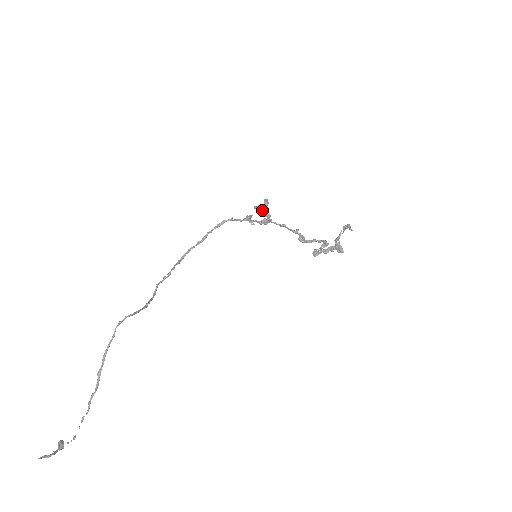
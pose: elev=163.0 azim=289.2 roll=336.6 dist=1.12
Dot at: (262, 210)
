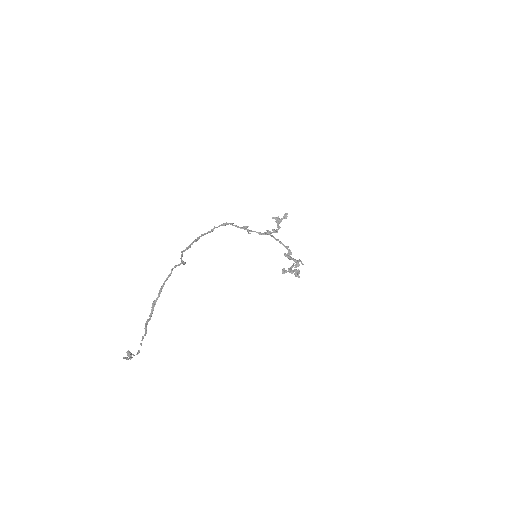
Dot at: (279, 221)
